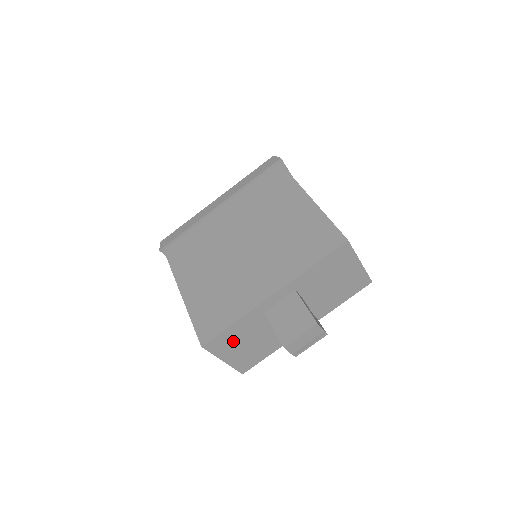
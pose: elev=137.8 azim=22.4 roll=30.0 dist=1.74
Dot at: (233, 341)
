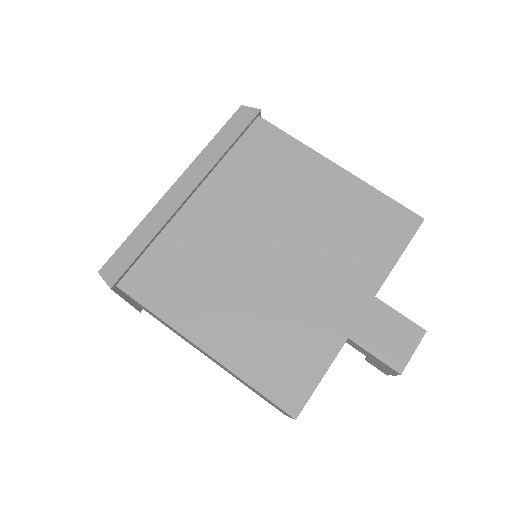
Dot at: occluded
